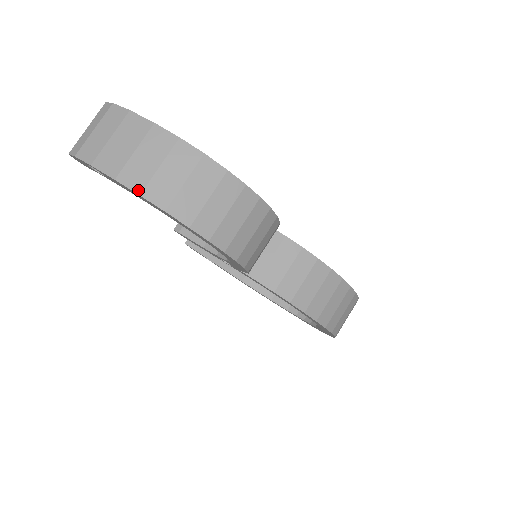
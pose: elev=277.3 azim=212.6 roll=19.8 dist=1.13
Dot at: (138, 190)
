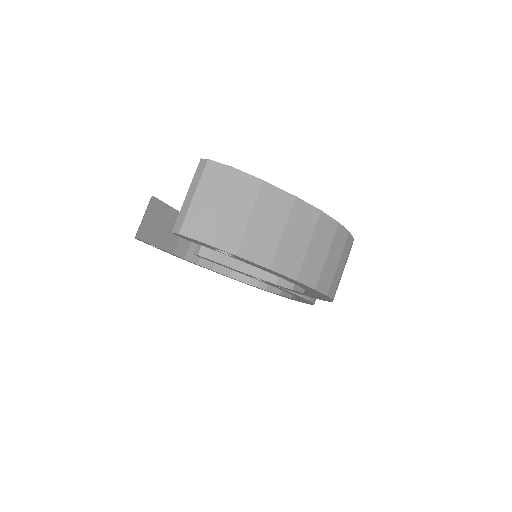
Dot at: (294, 276)
